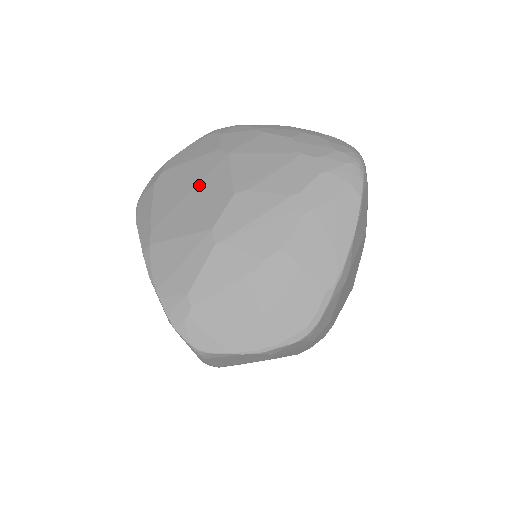
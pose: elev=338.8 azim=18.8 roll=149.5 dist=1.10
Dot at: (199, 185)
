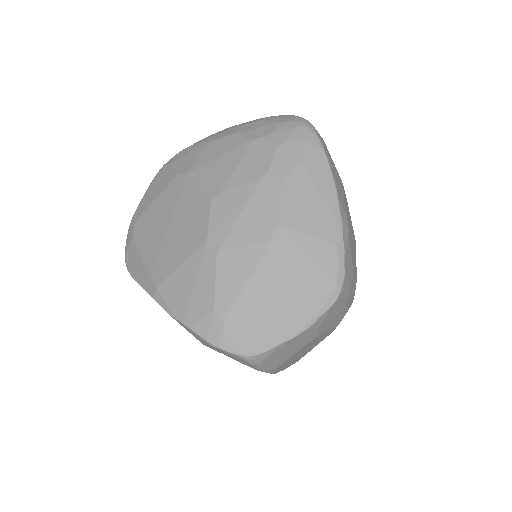
Dot at: (175, 213)
